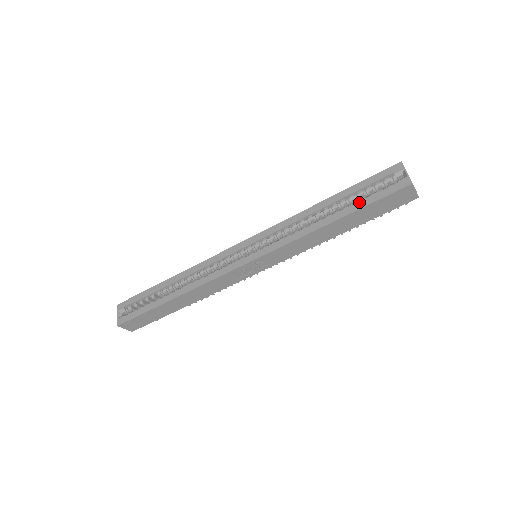
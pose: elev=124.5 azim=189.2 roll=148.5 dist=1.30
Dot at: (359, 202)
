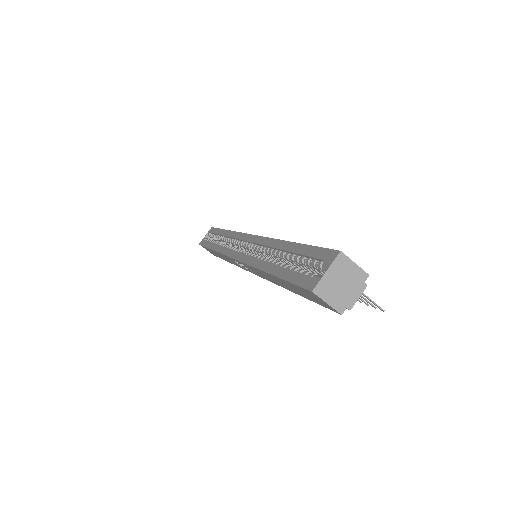
Dot at: (287, 269)
